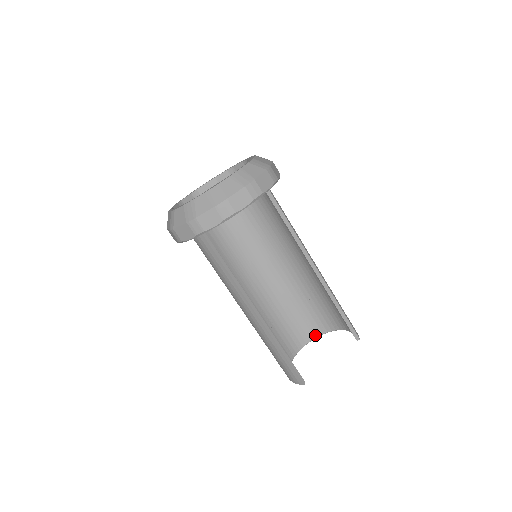
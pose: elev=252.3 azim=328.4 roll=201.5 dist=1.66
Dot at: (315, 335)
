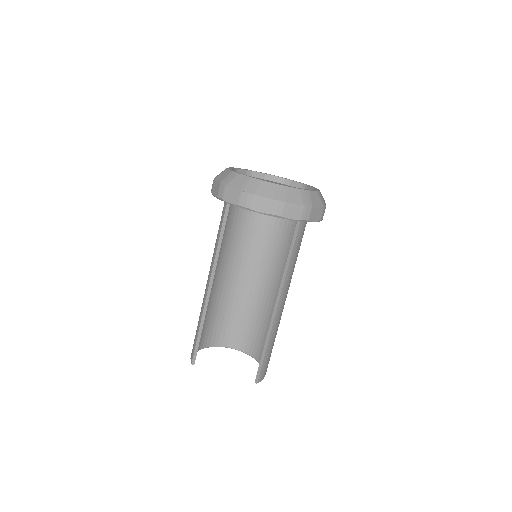
Dot at: (246, 351)
